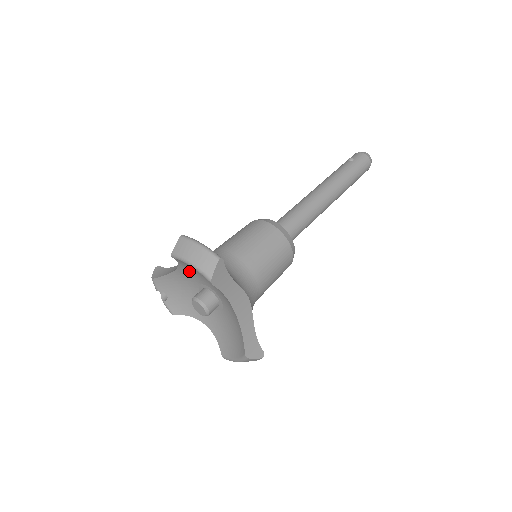
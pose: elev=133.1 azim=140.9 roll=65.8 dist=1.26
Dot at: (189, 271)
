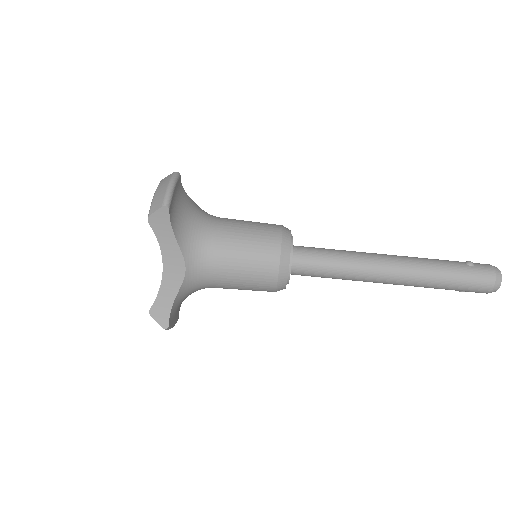
Dot at: occluded
